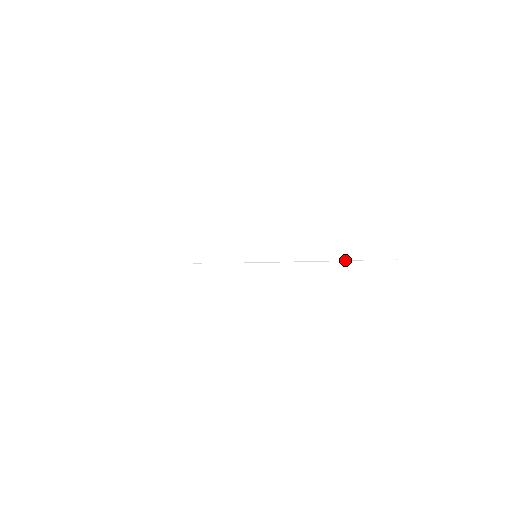
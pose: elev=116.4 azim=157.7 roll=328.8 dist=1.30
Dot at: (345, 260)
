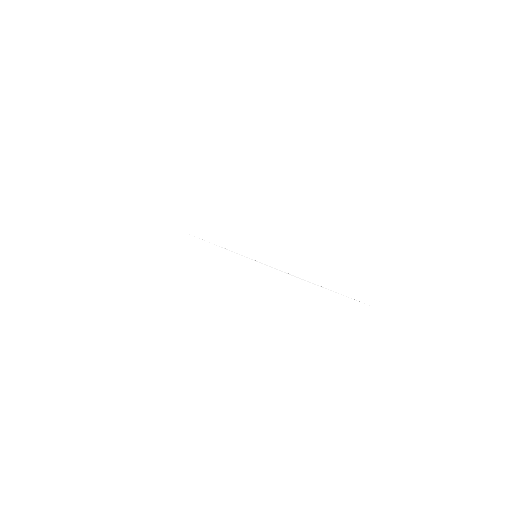
Dot at: (333, 291)
